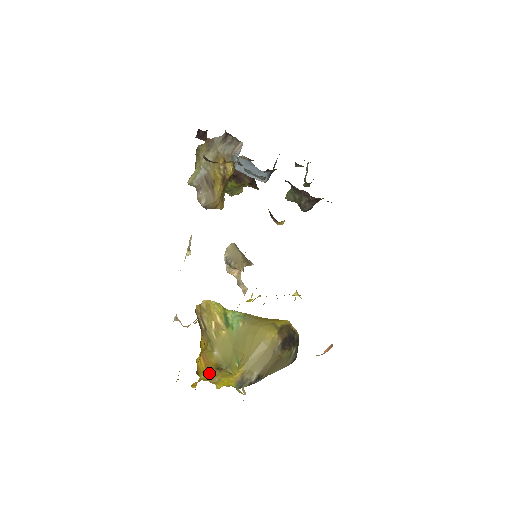
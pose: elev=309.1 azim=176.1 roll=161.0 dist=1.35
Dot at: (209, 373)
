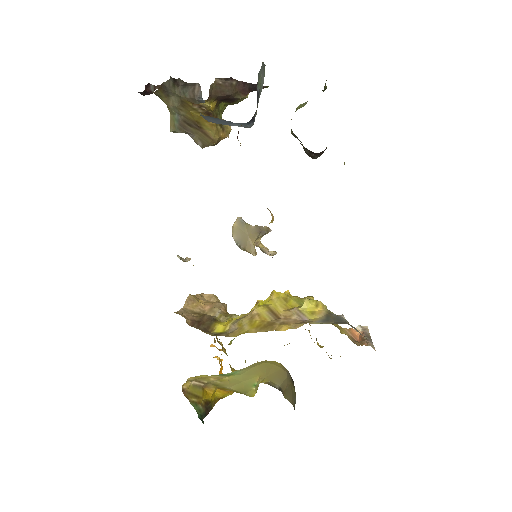
Dot at: occluded
